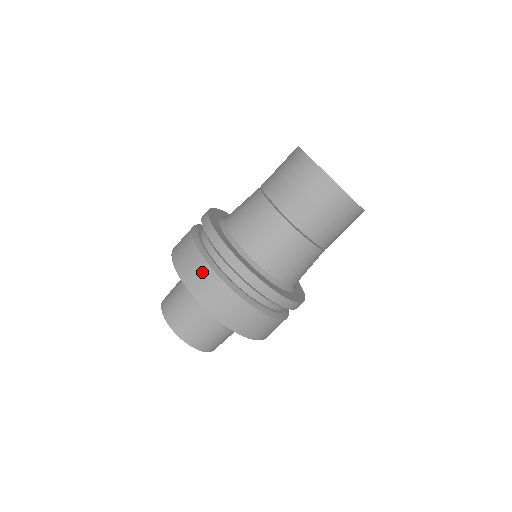
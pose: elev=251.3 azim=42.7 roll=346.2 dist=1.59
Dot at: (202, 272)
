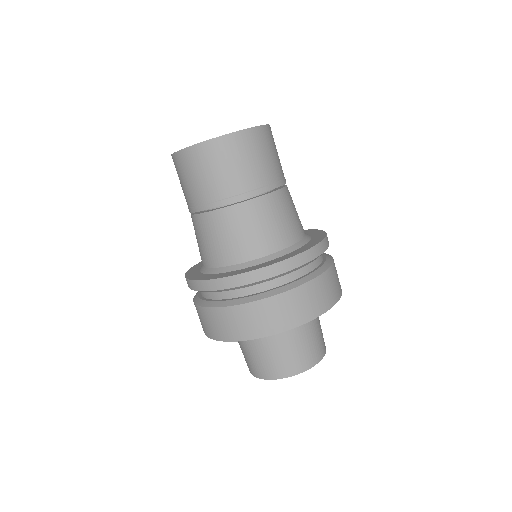
Dot at: (239, 316)
